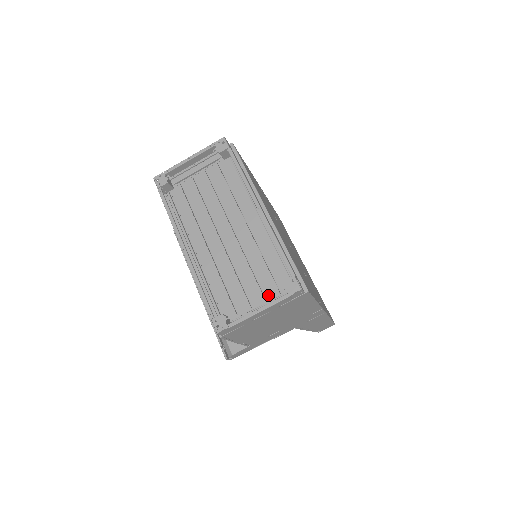
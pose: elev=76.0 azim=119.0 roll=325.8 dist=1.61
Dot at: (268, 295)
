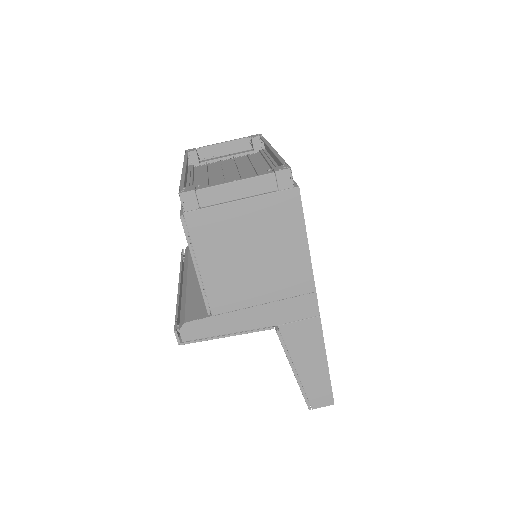
Dot at: occluded
